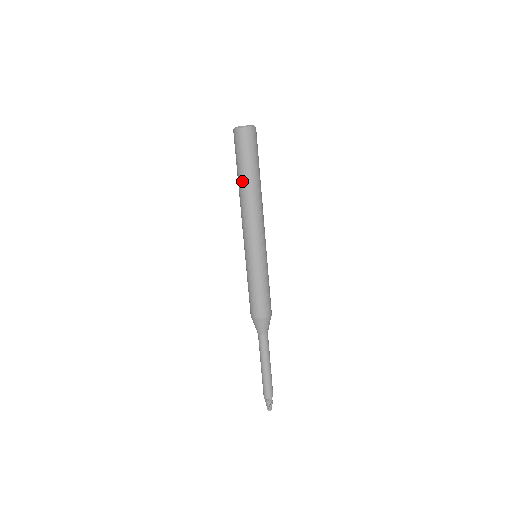
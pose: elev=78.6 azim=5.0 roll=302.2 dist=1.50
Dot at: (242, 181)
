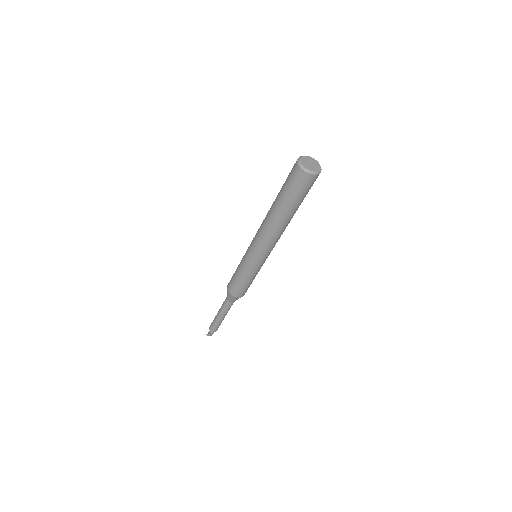
Dot at: (274, 202)
